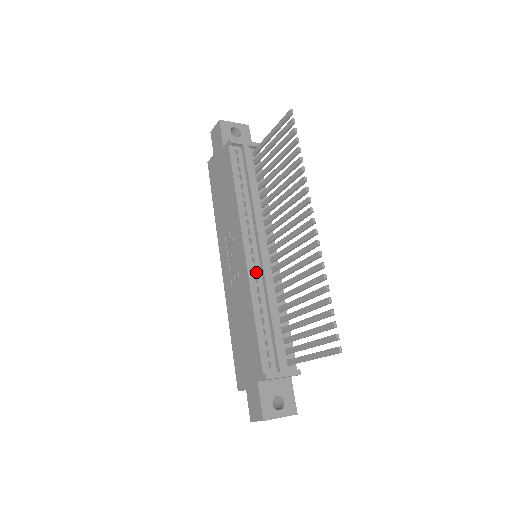
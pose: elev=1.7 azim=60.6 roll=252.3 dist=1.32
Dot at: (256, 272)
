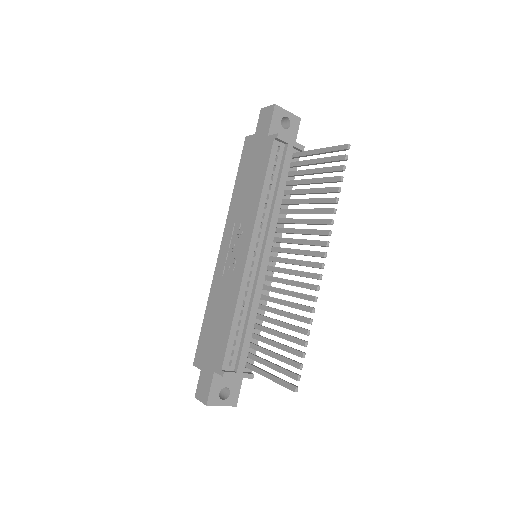
Dot at: (251, 276)
